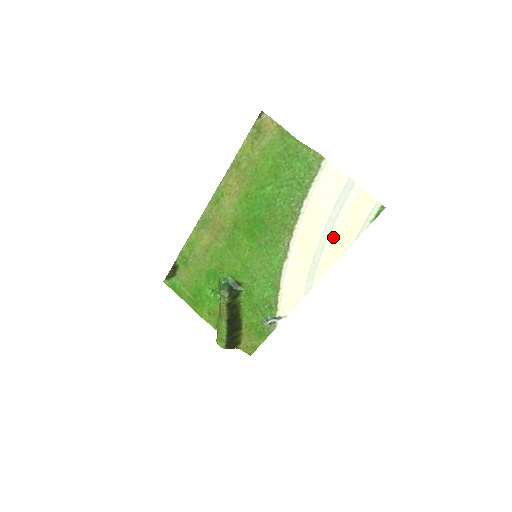
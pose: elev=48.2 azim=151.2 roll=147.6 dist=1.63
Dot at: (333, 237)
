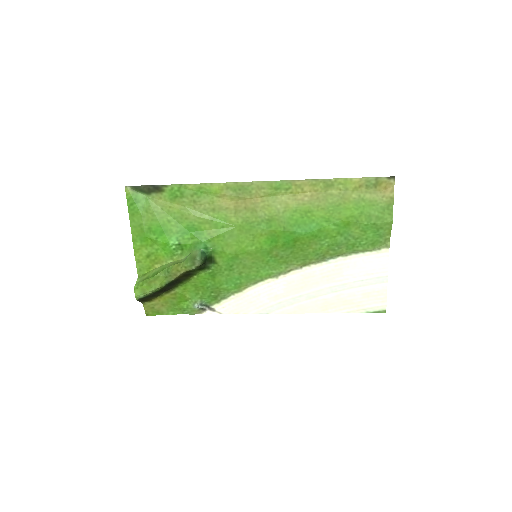
Dot at: (330, 297)
